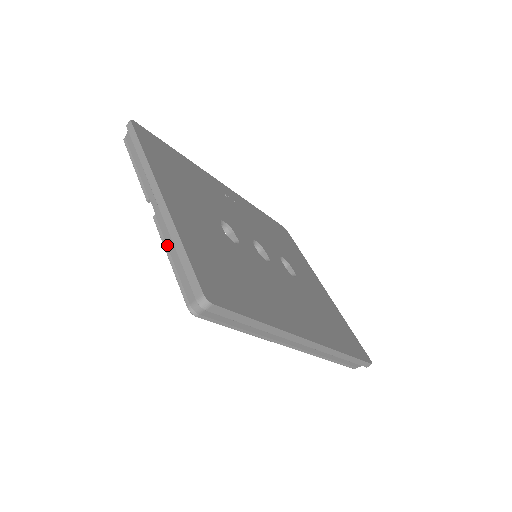
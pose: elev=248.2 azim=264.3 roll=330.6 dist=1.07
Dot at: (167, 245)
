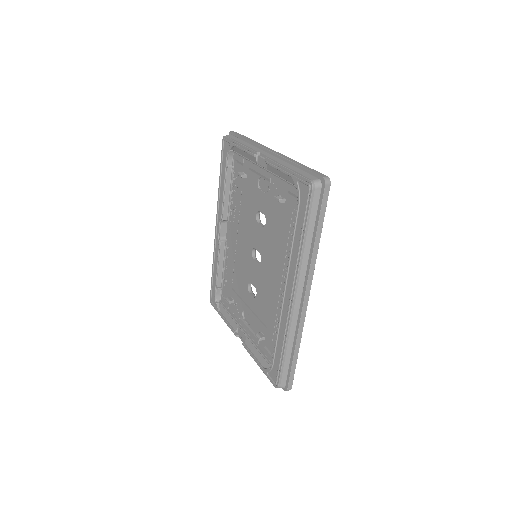
Dot at: (283, 164)
